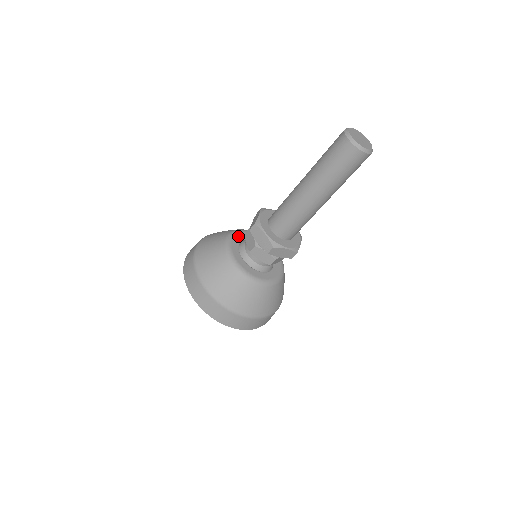
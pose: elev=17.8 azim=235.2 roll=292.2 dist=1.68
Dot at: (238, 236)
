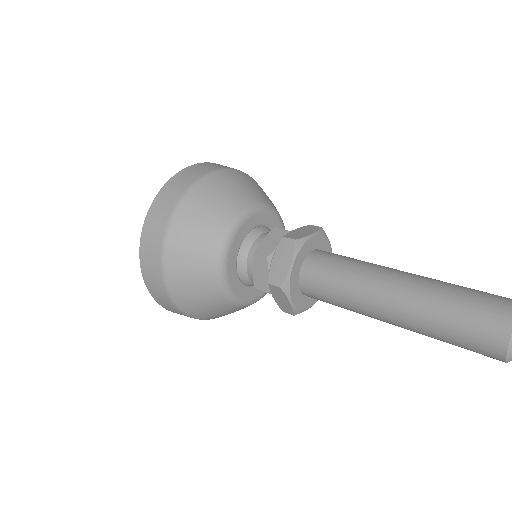
Dot at: (266, 216)
